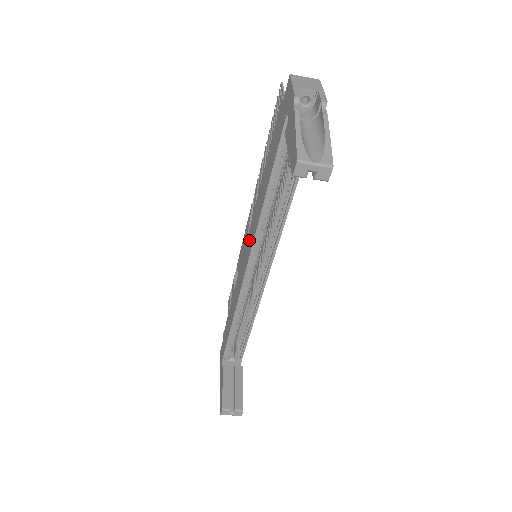
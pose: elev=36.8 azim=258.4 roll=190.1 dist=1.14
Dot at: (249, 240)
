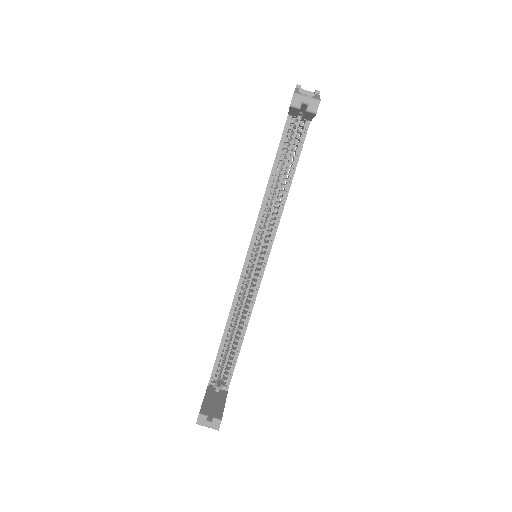
Dot at: occluded
